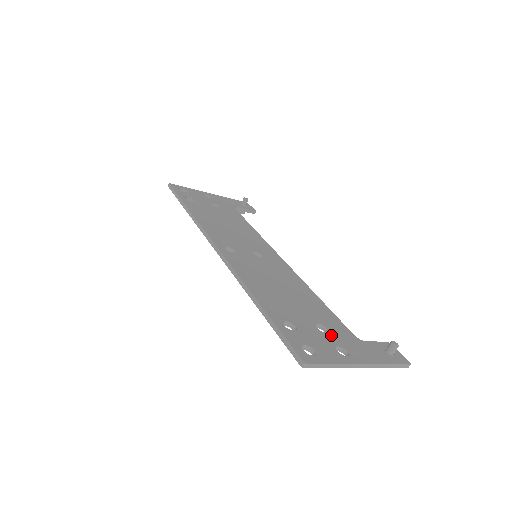
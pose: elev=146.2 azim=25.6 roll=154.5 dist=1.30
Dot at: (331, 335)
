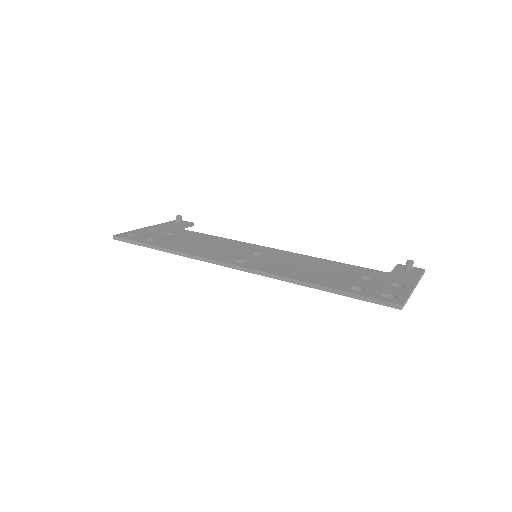
Dot at: (377, 279)
